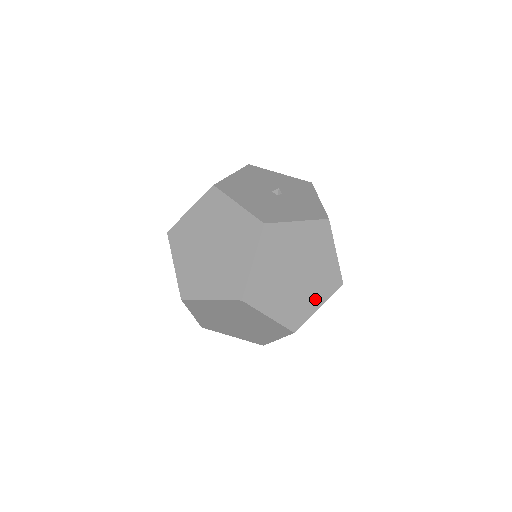
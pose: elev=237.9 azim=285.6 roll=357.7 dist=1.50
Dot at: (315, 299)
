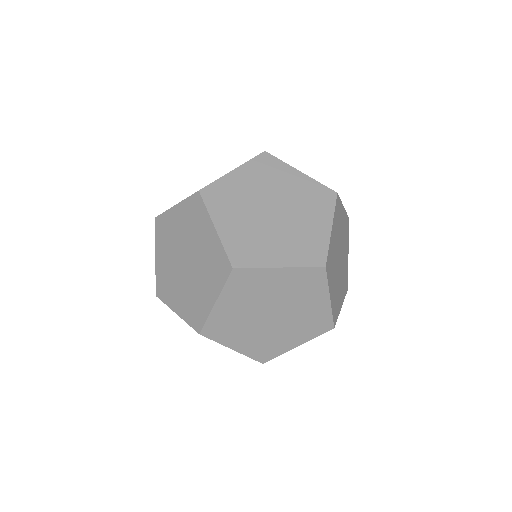
Dot at: (341, 296)
